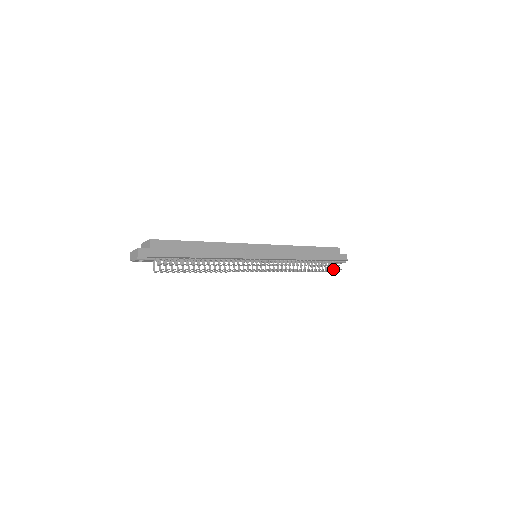
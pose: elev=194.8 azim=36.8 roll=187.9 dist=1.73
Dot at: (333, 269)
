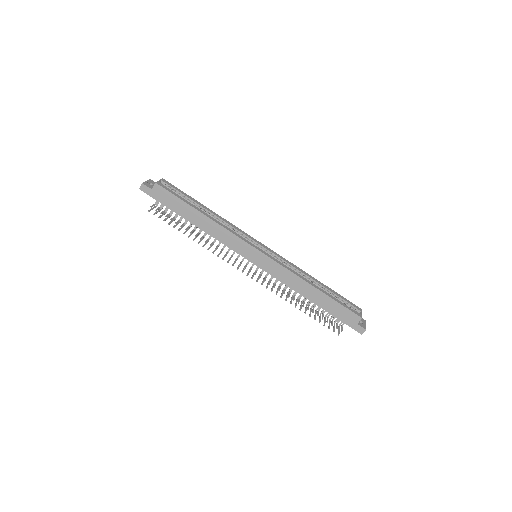
Dot at: (328, 327)
